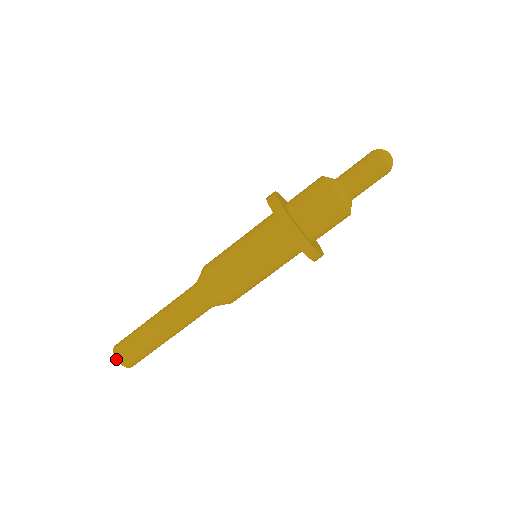
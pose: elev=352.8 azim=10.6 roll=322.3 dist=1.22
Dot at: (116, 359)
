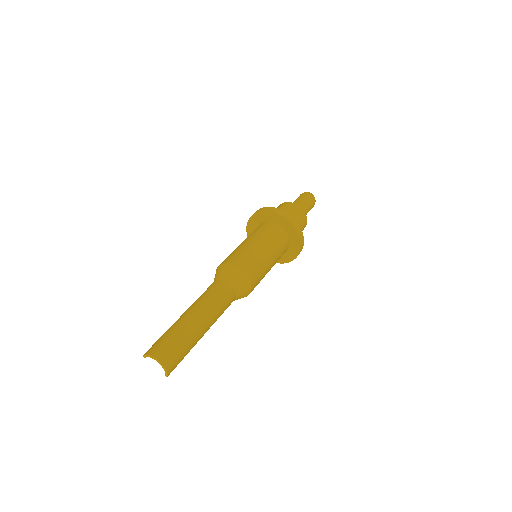
Dot at: (157, 359)
